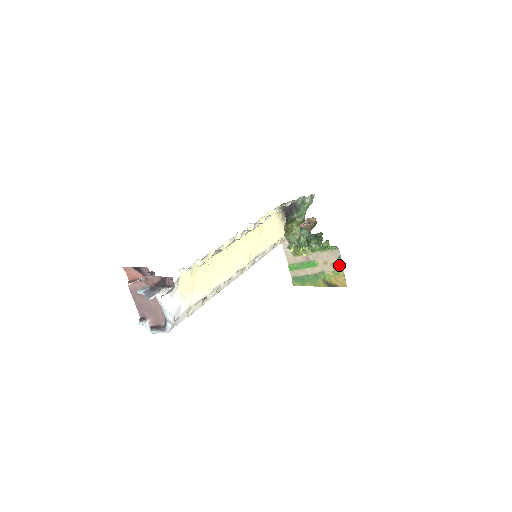
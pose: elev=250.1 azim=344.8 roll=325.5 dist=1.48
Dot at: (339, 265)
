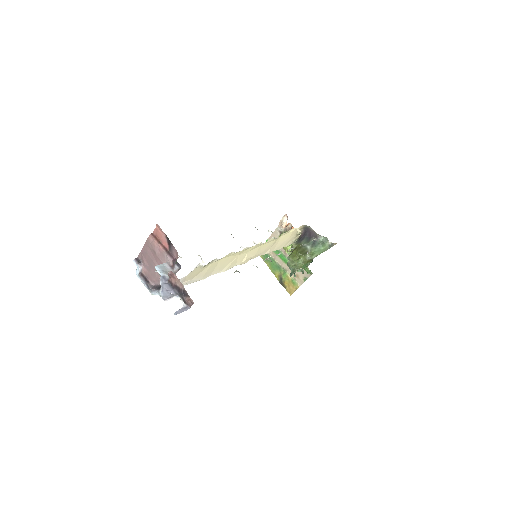
Dot at: (301, 281)
